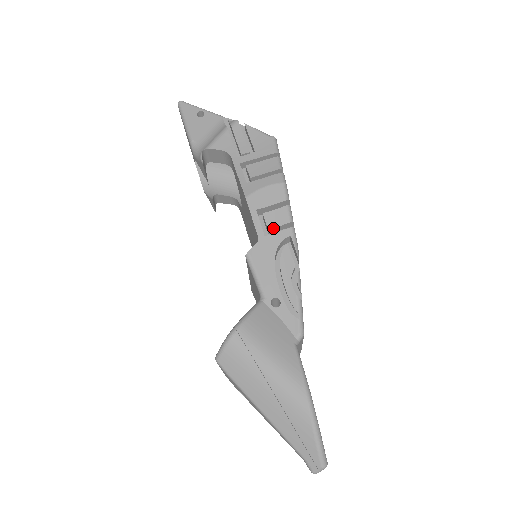
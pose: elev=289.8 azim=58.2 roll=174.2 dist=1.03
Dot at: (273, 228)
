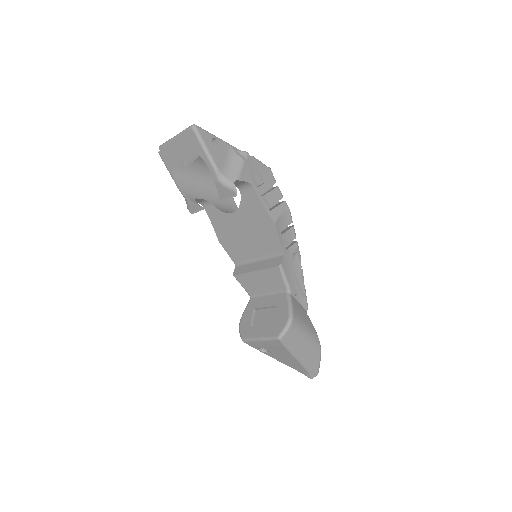
Dot at: occluded
